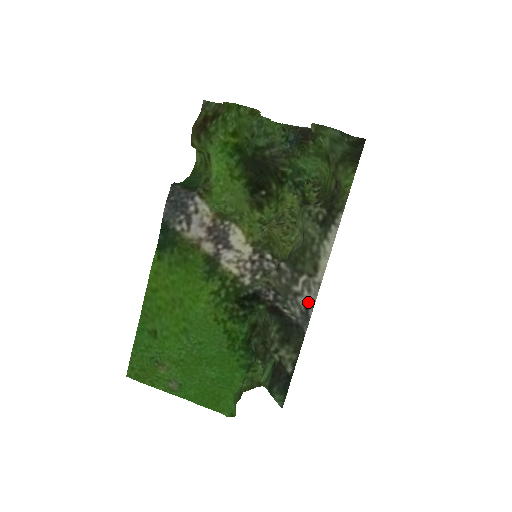
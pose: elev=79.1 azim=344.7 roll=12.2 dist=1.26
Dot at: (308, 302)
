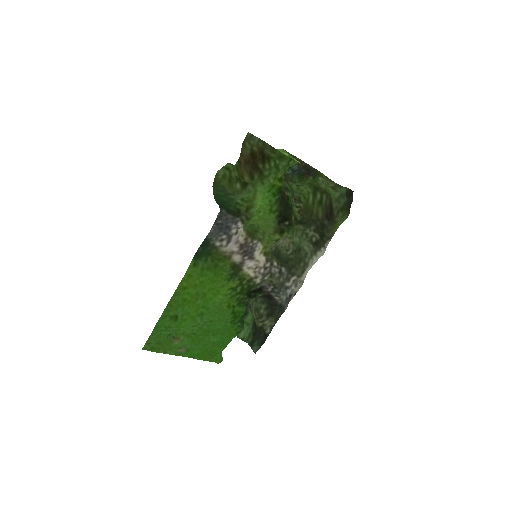
Dot at: (293, 292)
